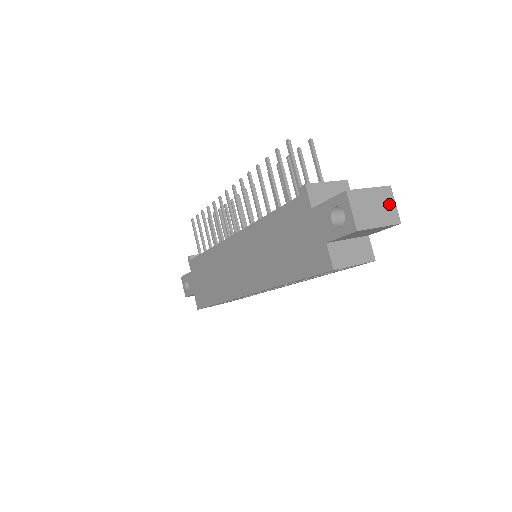
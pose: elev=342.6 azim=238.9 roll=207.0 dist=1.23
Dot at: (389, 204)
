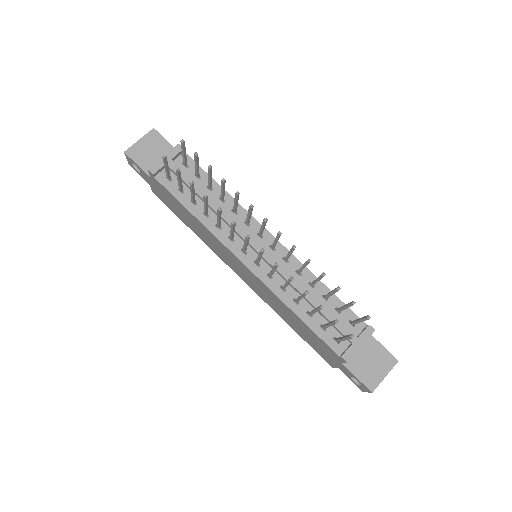
Dot at: occluded
